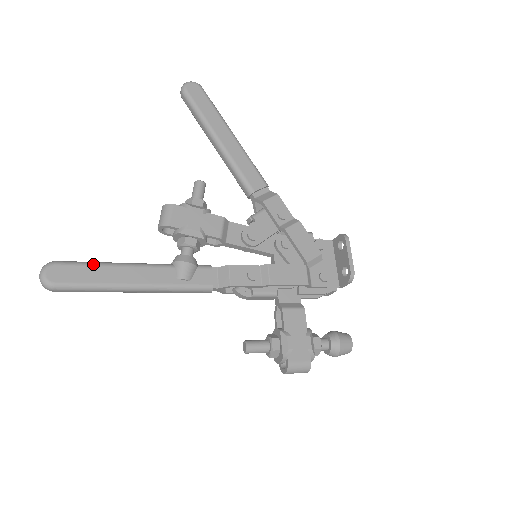
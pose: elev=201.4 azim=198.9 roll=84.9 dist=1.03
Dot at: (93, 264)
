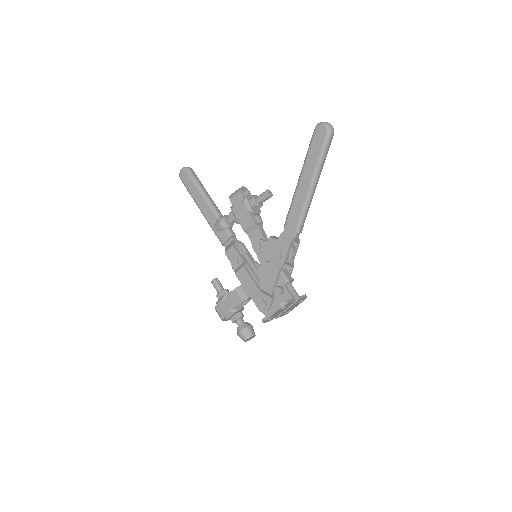
Dot at: (196, 184)
